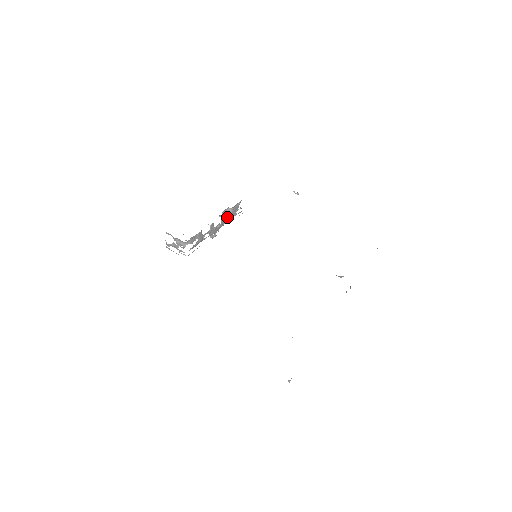
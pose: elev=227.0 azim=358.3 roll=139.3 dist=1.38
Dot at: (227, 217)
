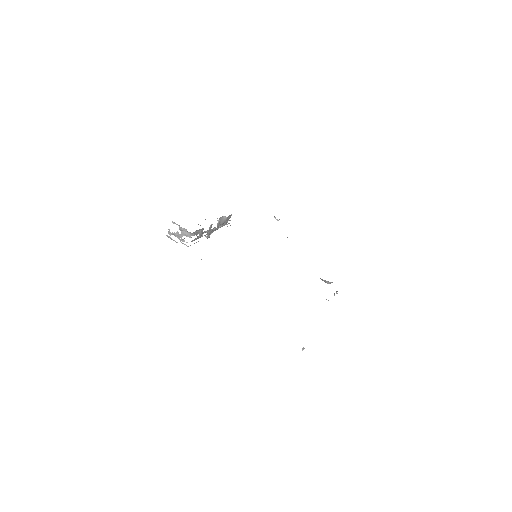
Dot at: (221, 224)
